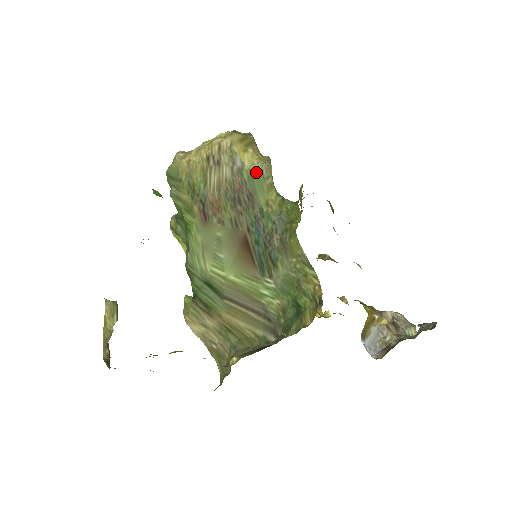
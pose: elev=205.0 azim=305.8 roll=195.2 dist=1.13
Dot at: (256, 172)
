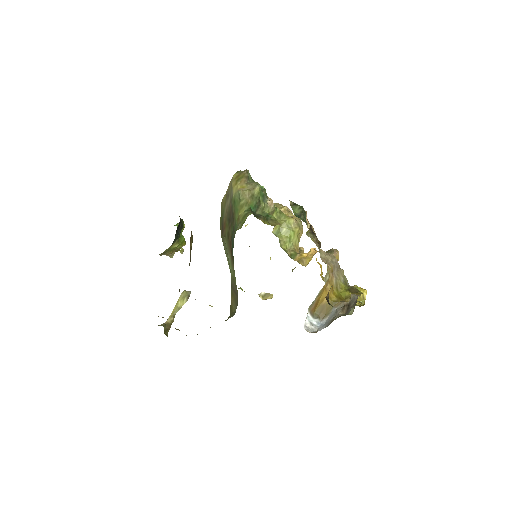
Dot at: (237, 198)
